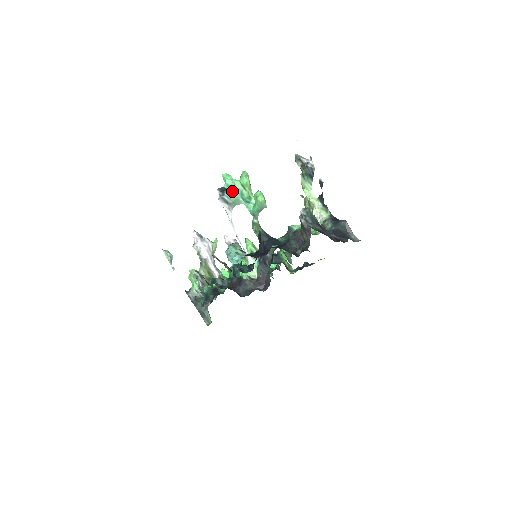
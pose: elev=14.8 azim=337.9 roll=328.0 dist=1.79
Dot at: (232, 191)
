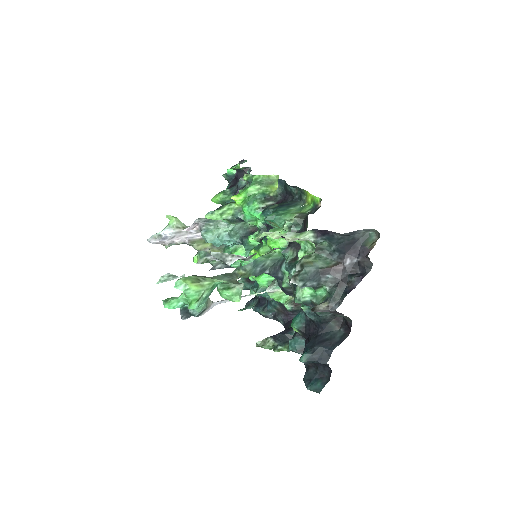
Dot at: (196, 308)
